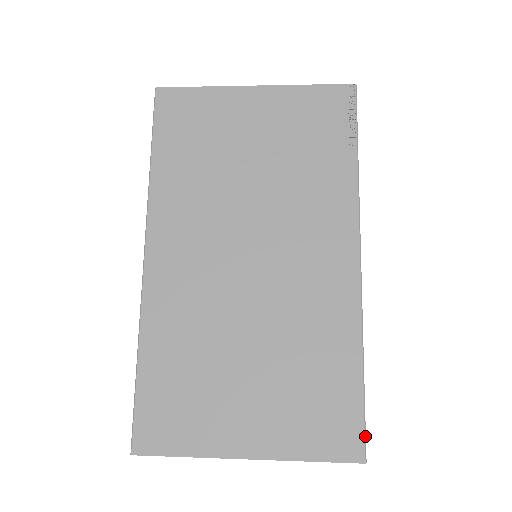
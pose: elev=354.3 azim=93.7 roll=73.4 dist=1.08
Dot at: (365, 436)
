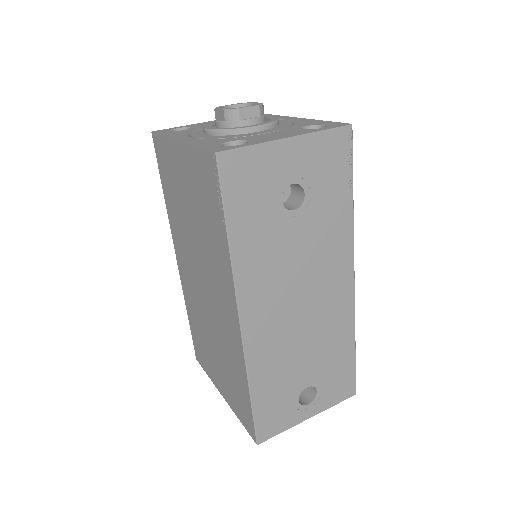
Dot at: (255, 431)
